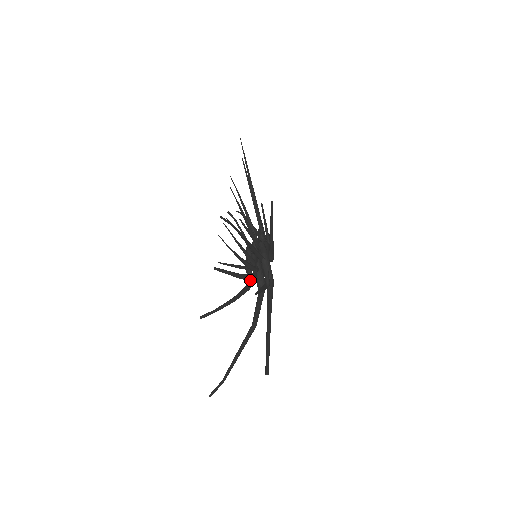
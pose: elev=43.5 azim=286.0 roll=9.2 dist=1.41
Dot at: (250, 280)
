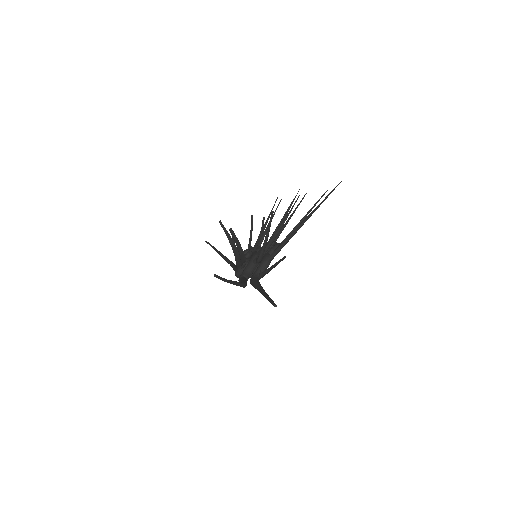
Dot at: (260, 257)
